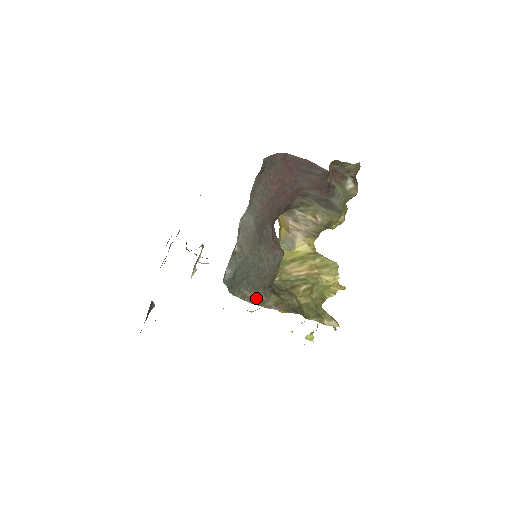
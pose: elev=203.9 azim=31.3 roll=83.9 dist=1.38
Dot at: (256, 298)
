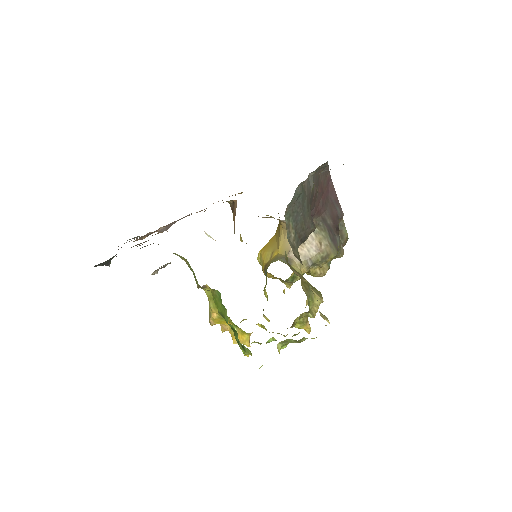
Dot at: (292, 238)
